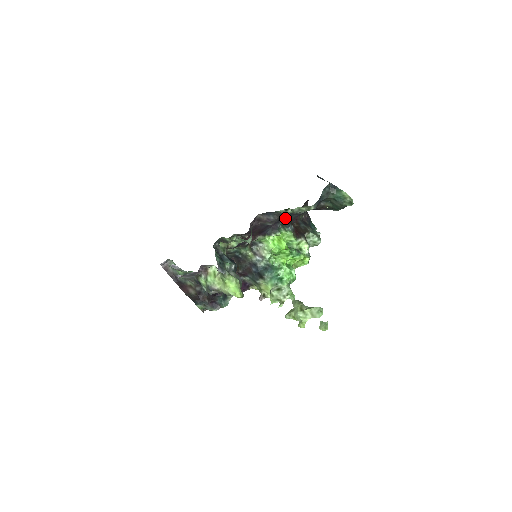
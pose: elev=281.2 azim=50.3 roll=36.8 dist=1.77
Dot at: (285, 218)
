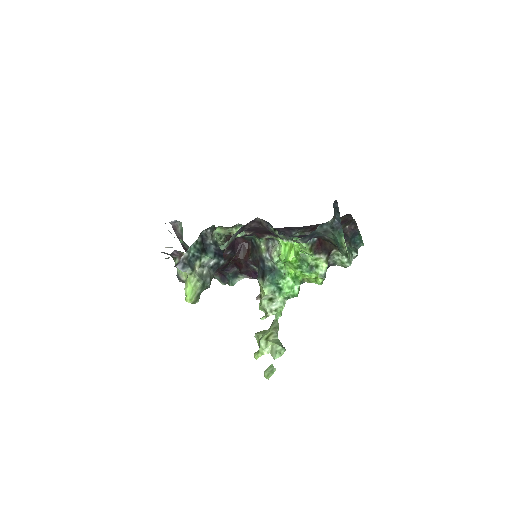
Dot at: occluded
